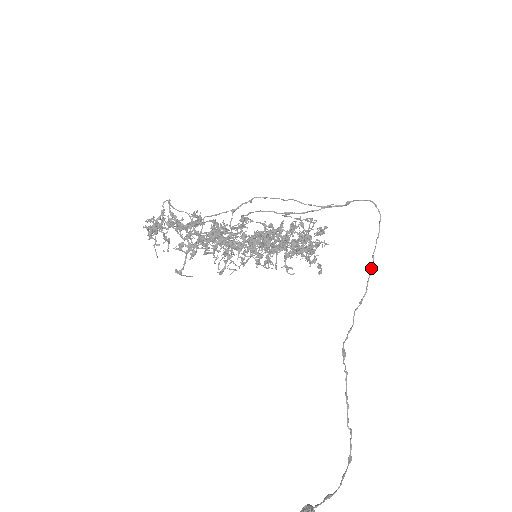
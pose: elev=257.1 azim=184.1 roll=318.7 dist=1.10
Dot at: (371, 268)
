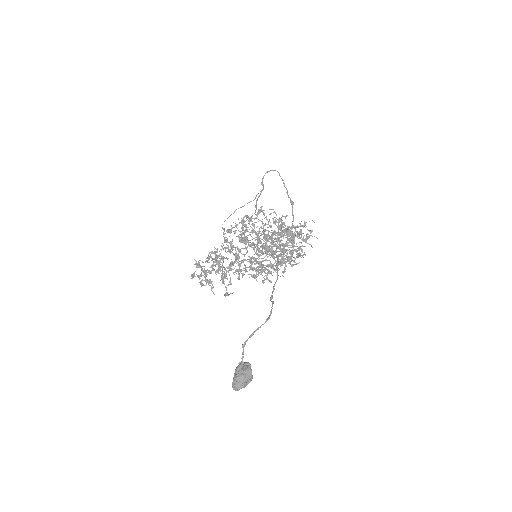
Dot at: (291, 203)
